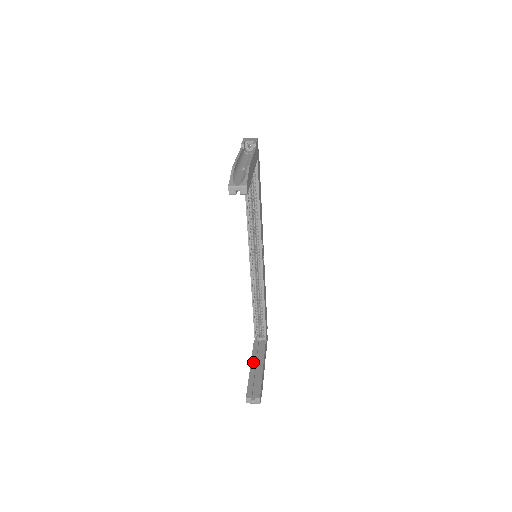
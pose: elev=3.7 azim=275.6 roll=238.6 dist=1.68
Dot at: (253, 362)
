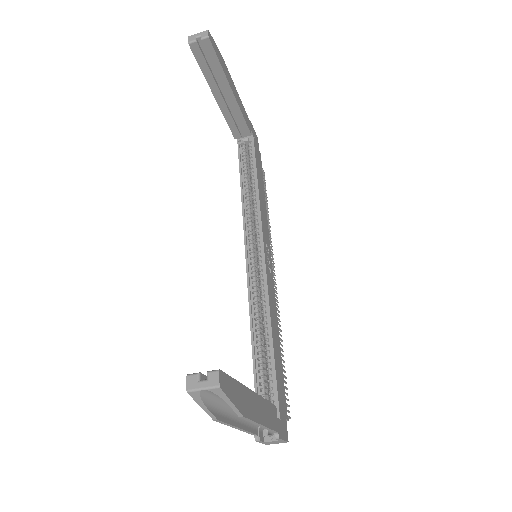
Dot at: occluded
